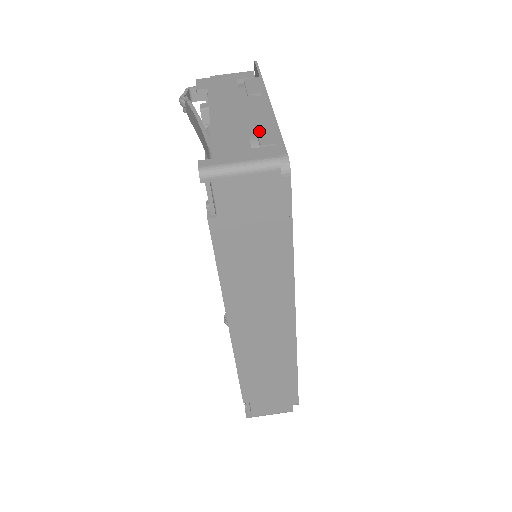
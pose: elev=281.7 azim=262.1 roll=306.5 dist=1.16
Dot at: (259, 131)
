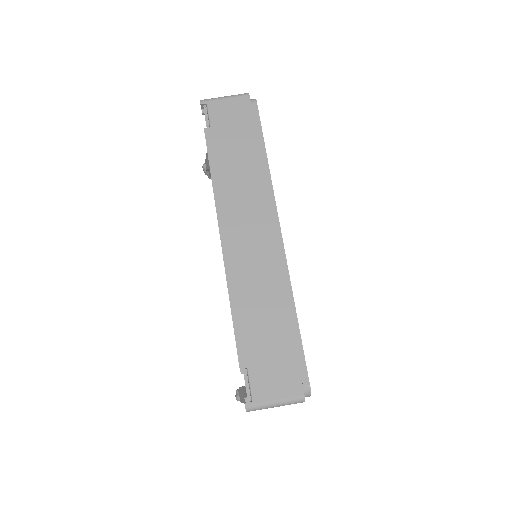
Dot at: occluded
